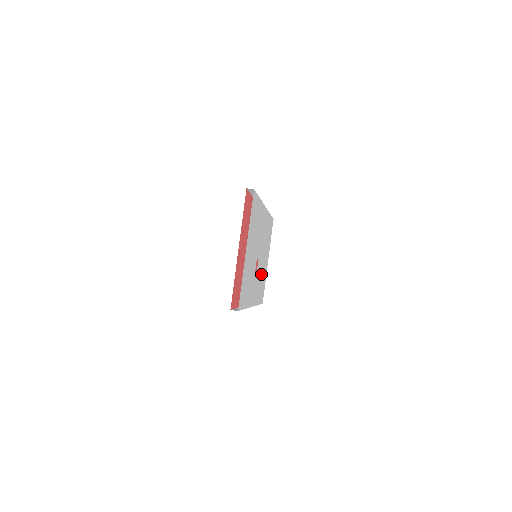
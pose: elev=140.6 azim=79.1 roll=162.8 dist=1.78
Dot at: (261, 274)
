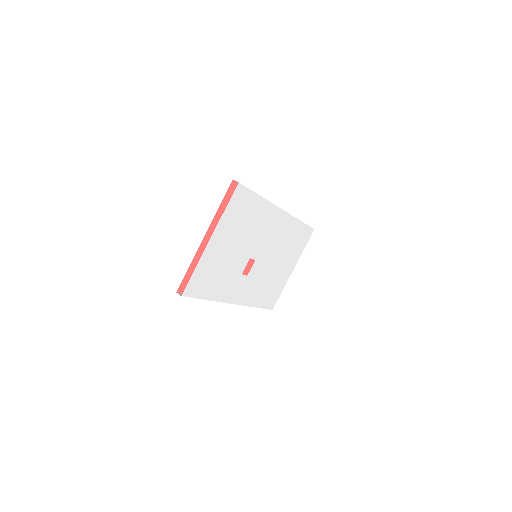
Dot at: (267, 278)
